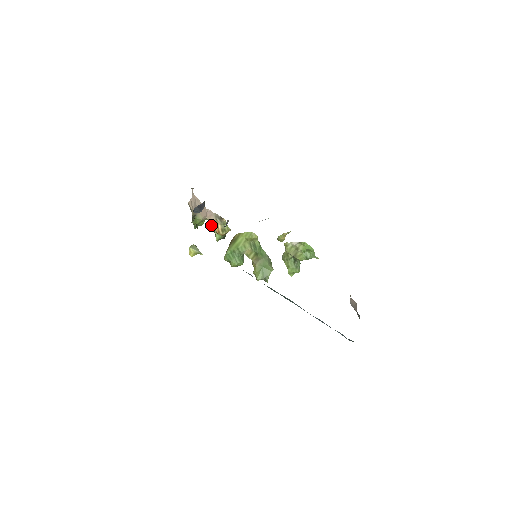
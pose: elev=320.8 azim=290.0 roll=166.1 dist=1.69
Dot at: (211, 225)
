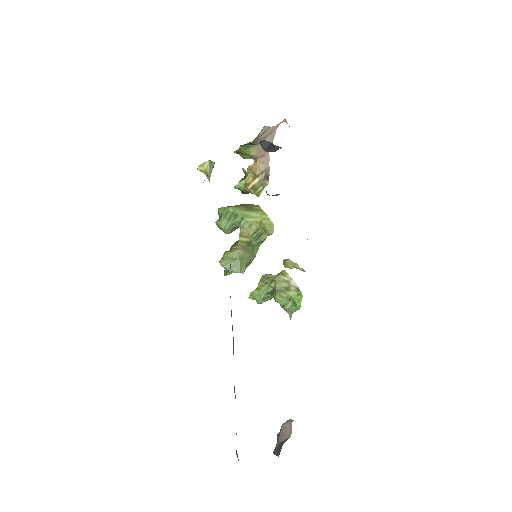
Dot at: (251, 169)
